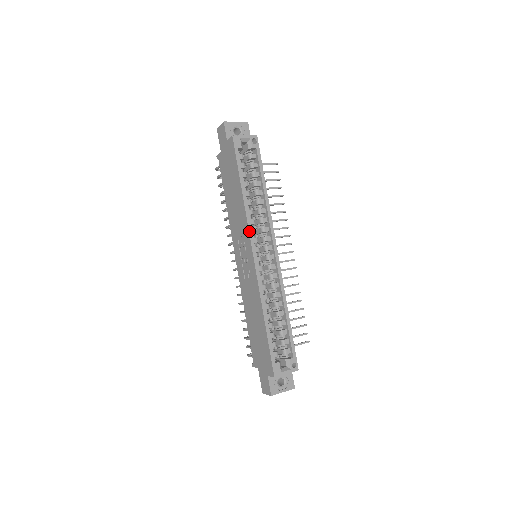
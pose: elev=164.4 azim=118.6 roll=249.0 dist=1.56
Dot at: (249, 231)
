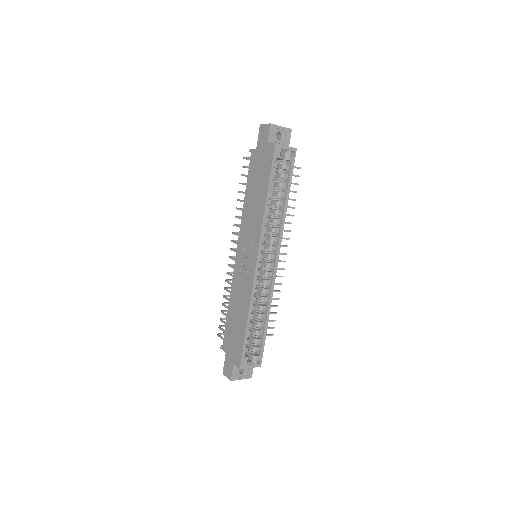
Dot at: (260, 239)
